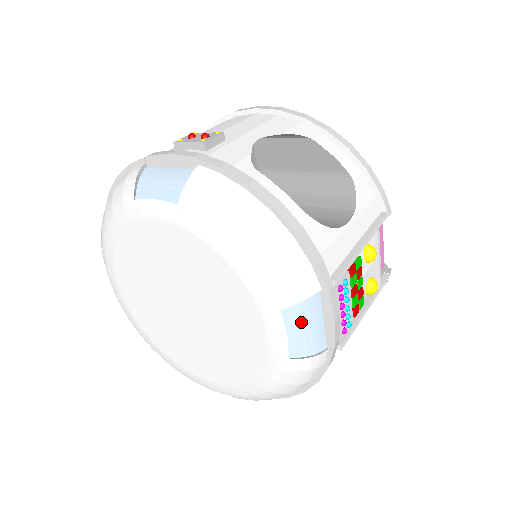
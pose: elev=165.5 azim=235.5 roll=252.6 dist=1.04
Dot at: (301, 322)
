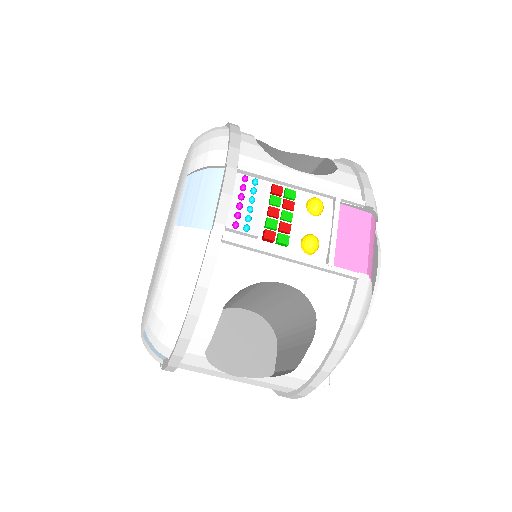
Dot at: (198, 191)
